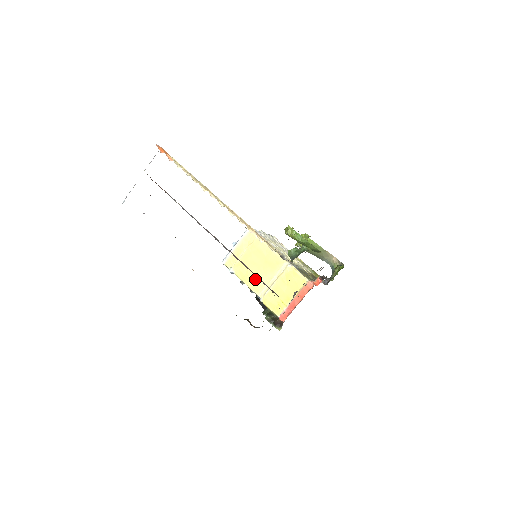
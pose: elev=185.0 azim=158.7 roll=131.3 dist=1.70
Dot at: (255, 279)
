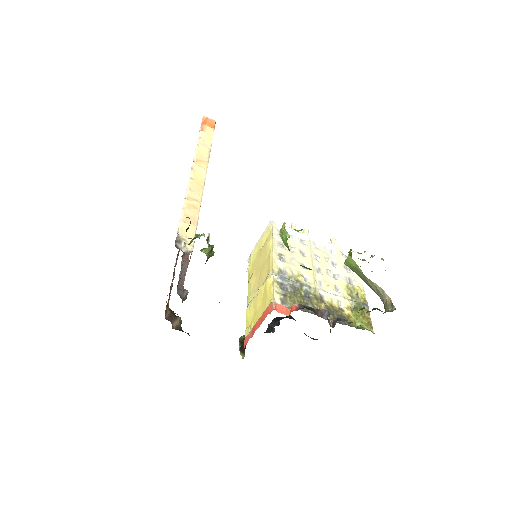
Dot at: (252, 285)
